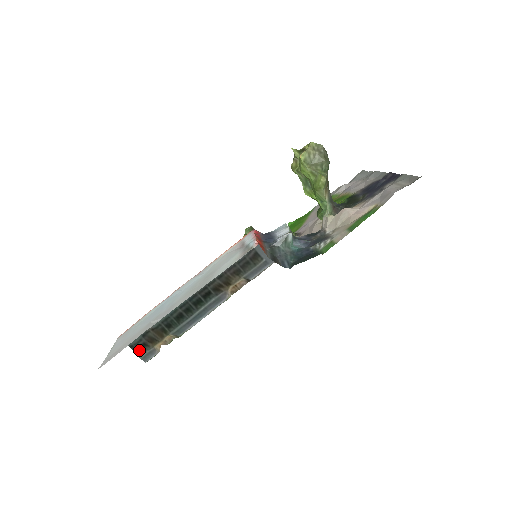
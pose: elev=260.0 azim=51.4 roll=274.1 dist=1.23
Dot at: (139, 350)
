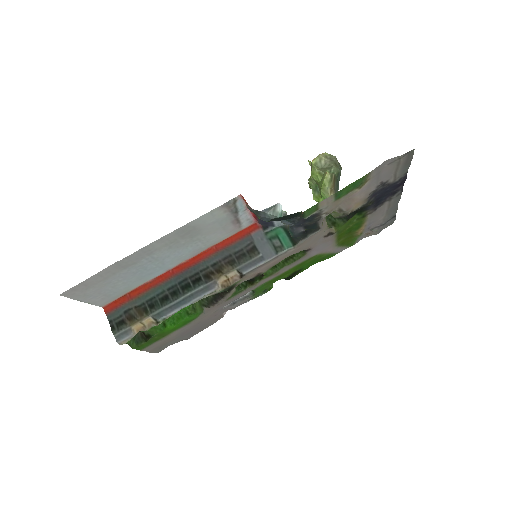
Dot at: (116, 326)
